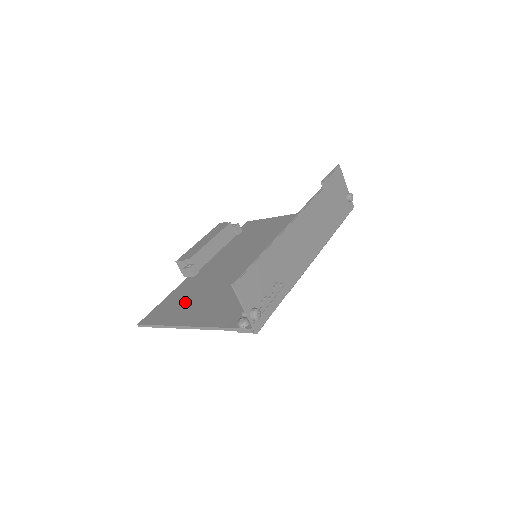
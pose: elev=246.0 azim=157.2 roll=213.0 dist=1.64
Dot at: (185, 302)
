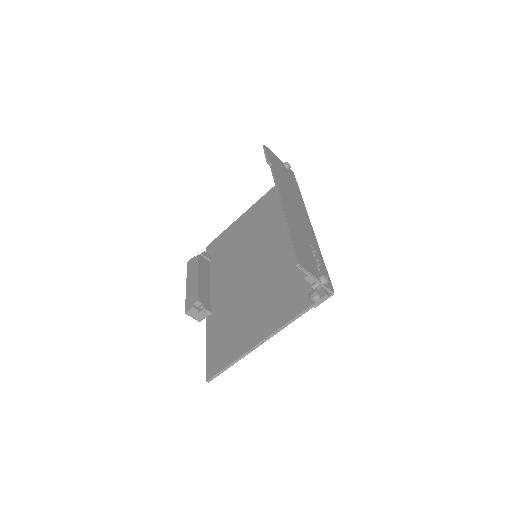
Dot at: (232, 332)
